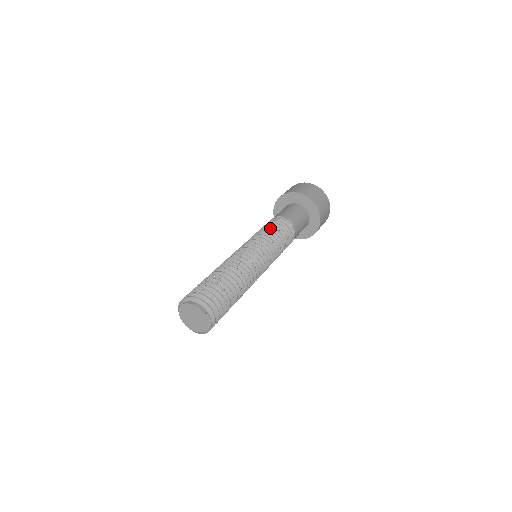
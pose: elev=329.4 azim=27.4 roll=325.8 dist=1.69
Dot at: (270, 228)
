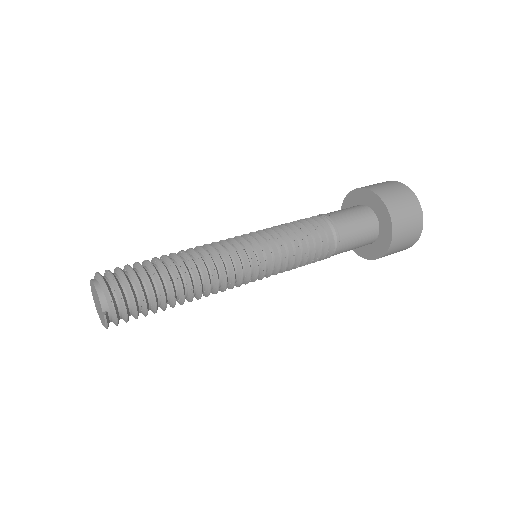
Dot at: (300, 232)
